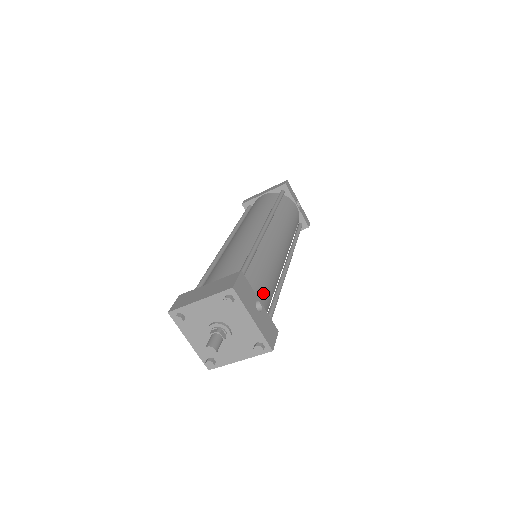
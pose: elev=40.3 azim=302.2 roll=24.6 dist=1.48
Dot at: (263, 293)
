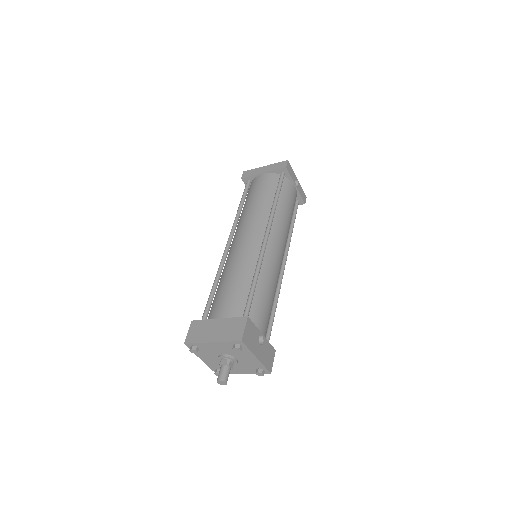
Dot at: (264, 321)
